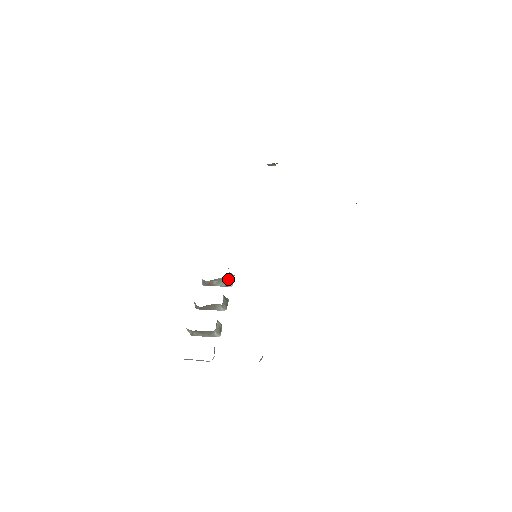
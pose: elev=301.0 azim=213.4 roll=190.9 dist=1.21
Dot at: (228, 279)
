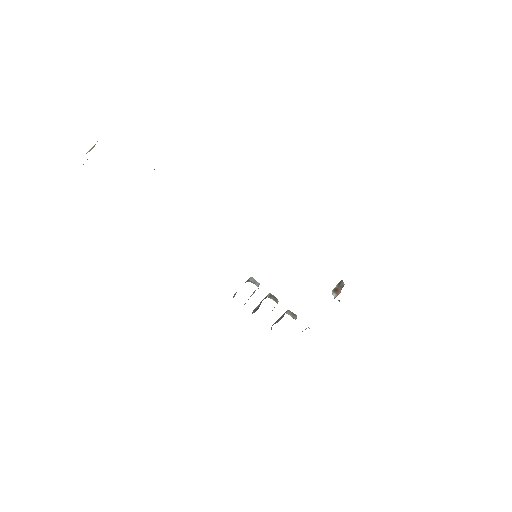
Dot at: occluded
